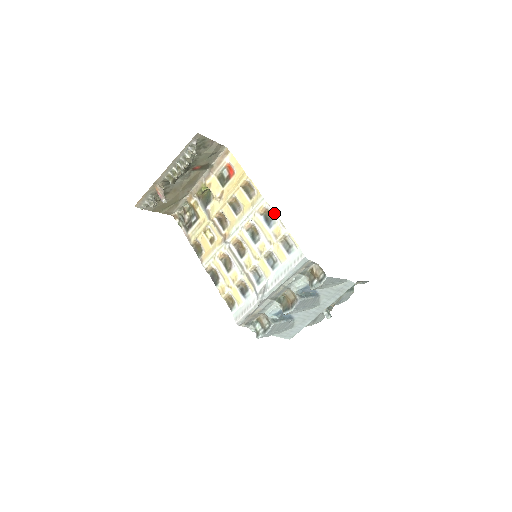
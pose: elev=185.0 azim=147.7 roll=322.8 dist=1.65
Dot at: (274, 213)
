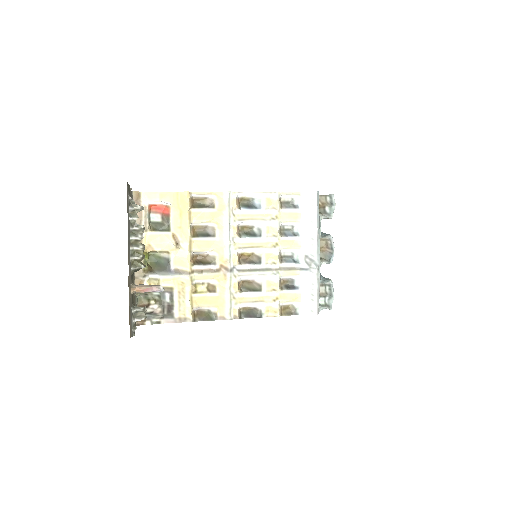
Dot at: (250, 193)
